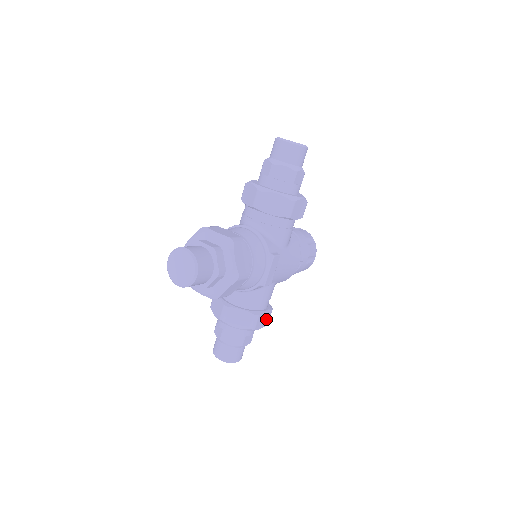
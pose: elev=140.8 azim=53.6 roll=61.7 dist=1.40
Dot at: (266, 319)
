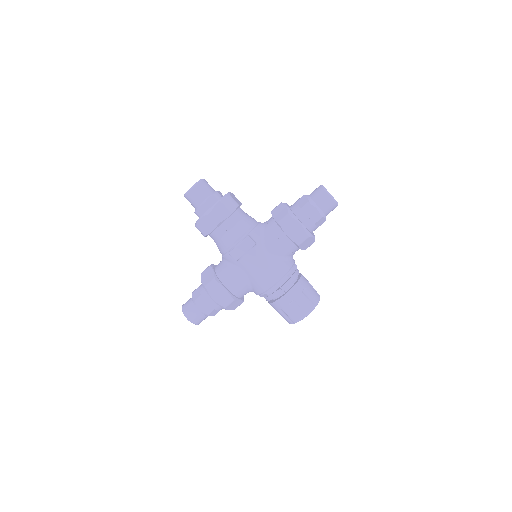
Dot at: (222, 298)
